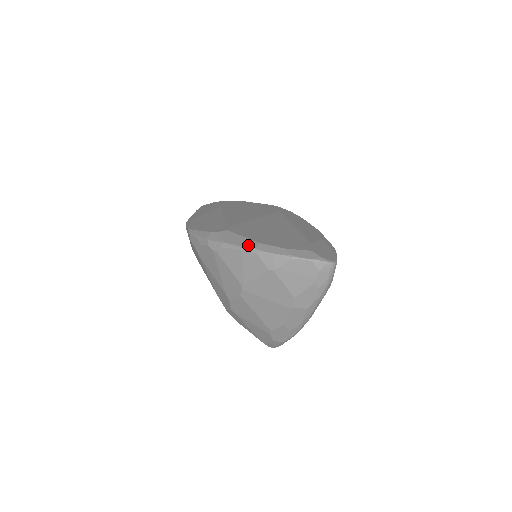
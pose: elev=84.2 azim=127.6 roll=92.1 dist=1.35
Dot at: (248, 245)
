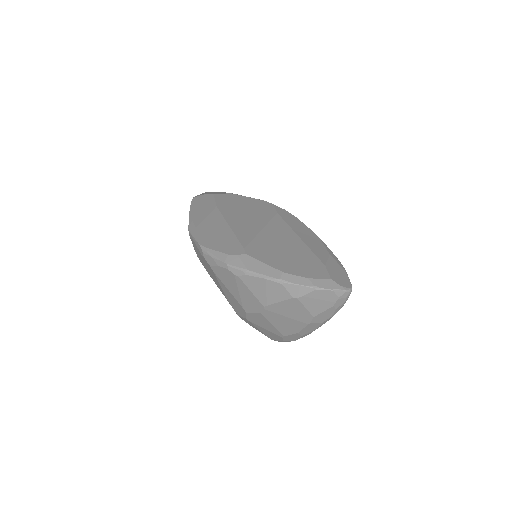
Dot at: (272, 274)
